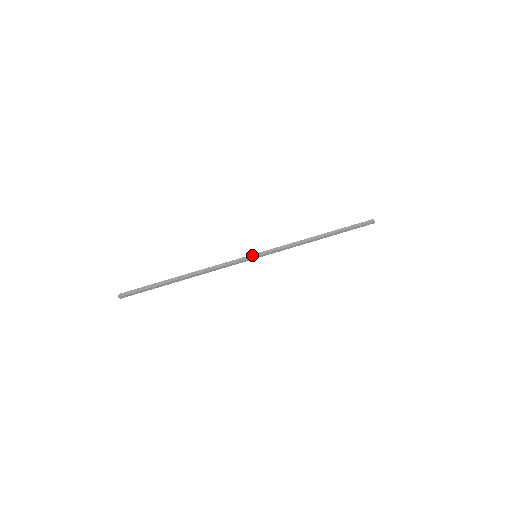
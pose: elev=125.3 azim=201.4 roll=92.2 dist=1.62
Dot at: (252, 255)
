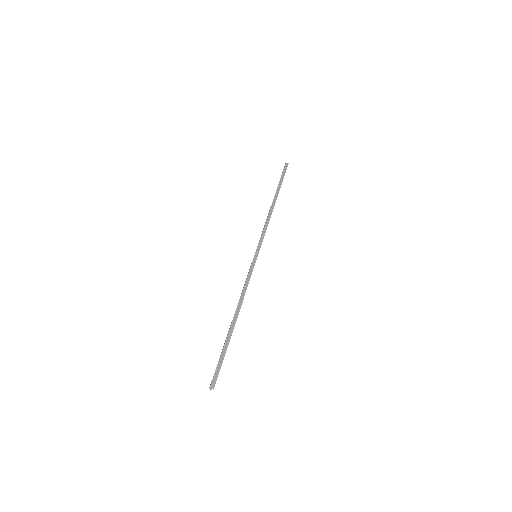
Dot at: (254, 258)
